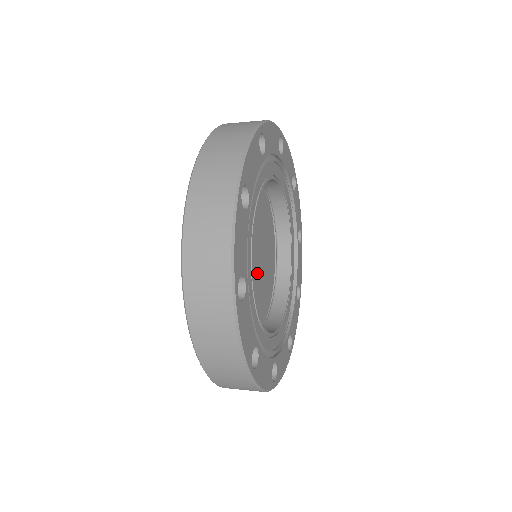
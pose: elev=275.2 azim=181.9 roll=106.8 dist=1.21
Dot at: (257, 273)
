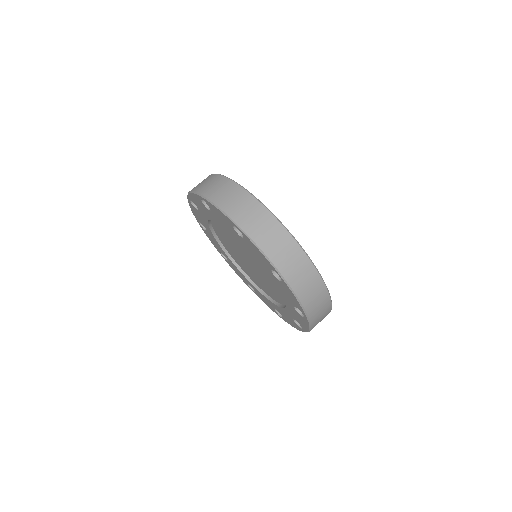
Dot at: occluded
